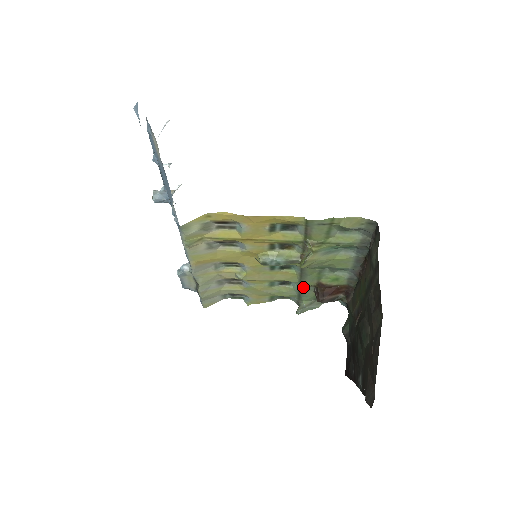
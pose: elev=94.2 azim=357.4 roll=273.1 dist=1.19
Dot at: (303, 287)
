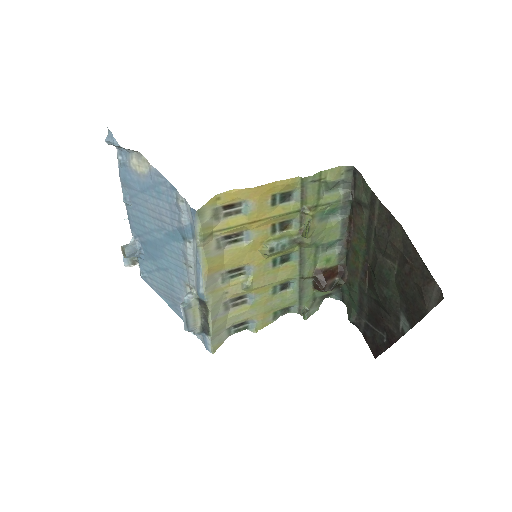
Dot at: (303, 282)
